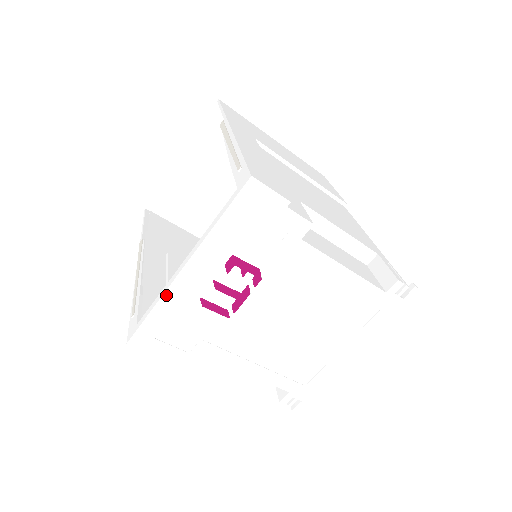
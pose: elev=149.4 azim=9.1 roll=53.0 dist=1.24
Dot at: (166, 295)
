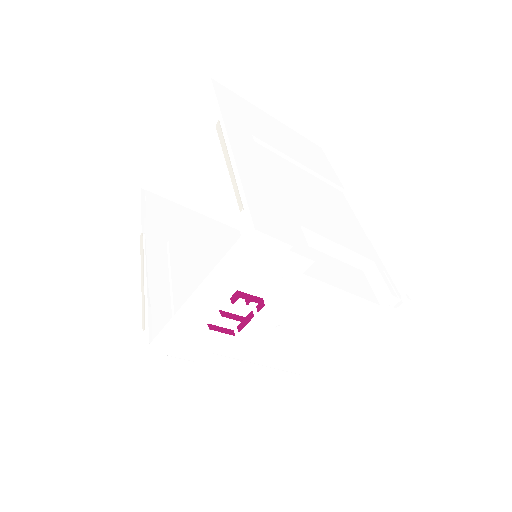
Dot at: (176, 325)
